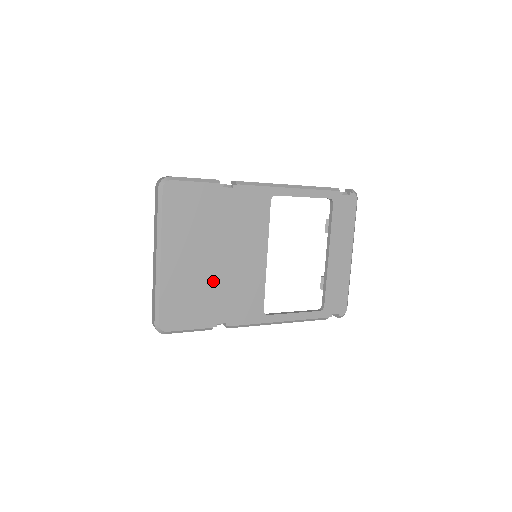
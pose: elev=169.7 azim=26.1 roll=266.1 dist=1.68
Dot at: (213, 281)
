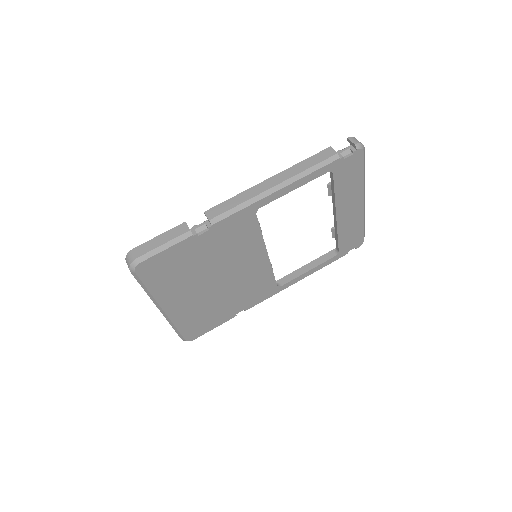
Dot at: (220, 296)
